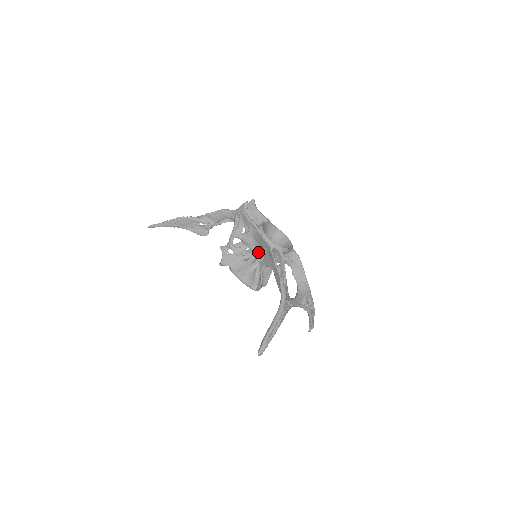
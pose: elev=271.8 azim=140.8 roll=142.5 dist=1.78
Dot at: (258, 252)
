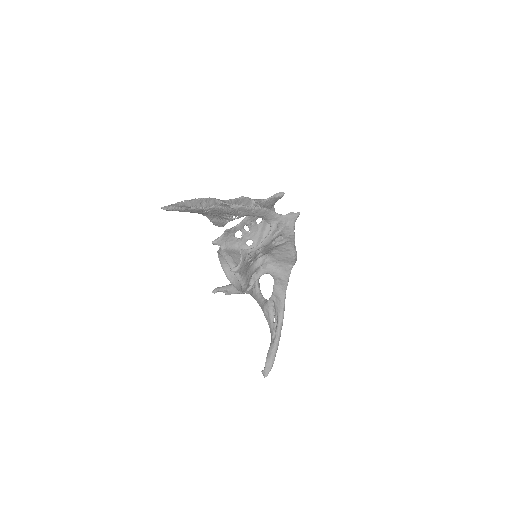
Dot at: (264, 255)
